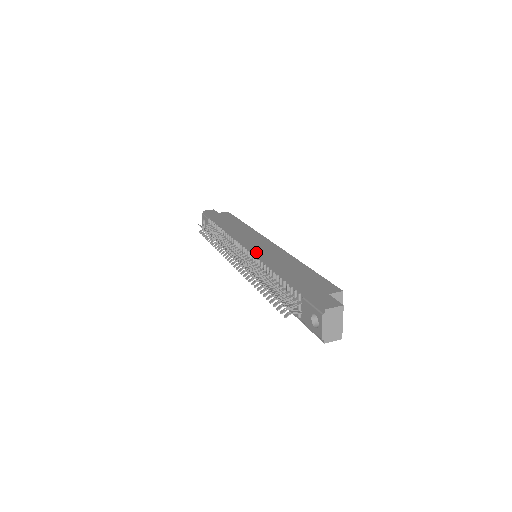
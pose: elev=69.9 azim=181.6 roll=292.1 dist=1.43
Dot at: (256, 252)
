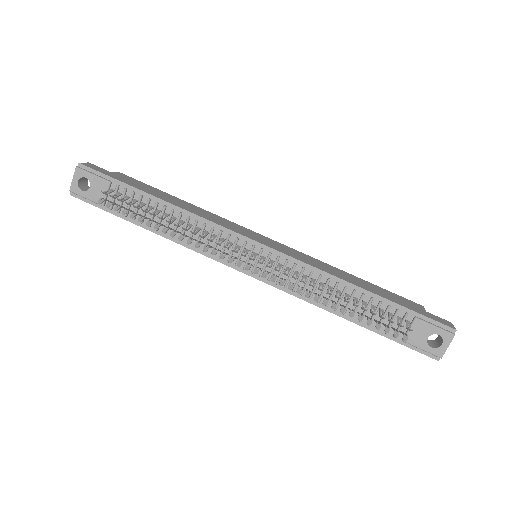
Dot at: (292, 256)
